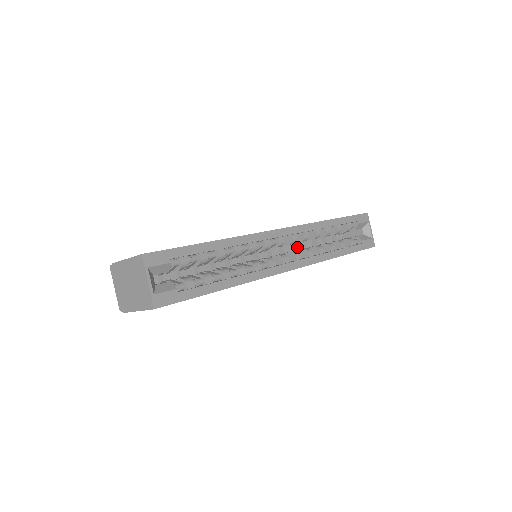
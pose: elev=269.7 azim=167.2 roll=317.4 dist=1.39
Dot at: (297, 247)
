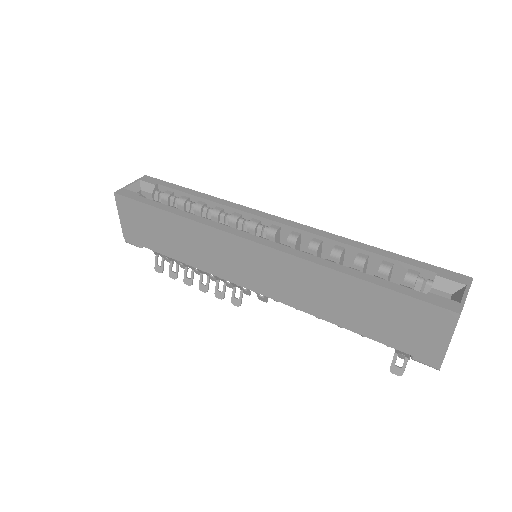
Dot at: occluded
